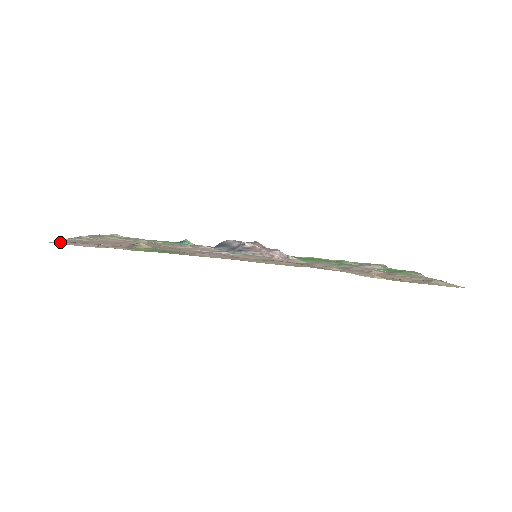
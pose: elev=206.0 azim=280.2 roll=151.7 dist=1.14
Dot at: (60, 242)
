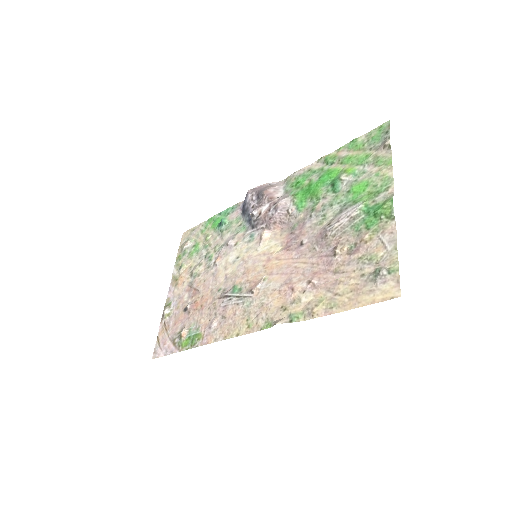
Dot at: (155, 353)
